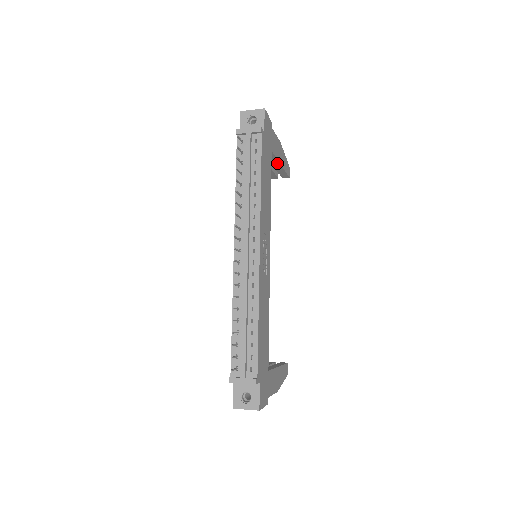
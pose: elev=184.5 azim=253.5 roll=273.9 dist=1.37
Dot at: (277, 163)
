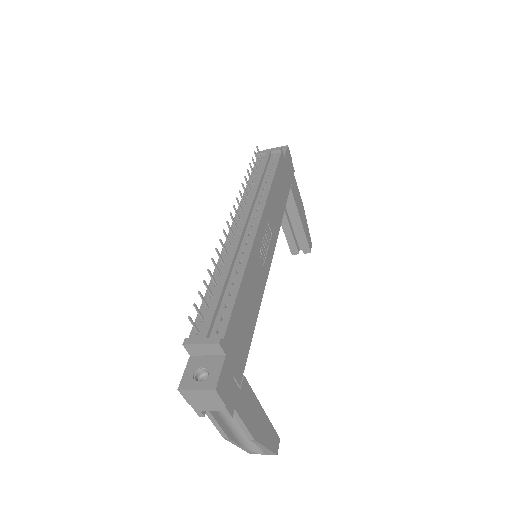
Dot at: (297, 217)
